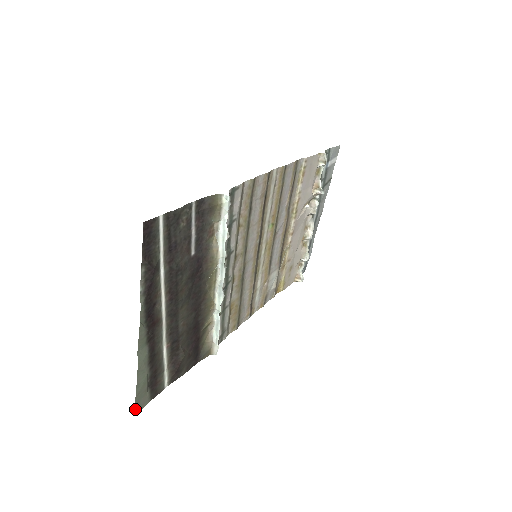
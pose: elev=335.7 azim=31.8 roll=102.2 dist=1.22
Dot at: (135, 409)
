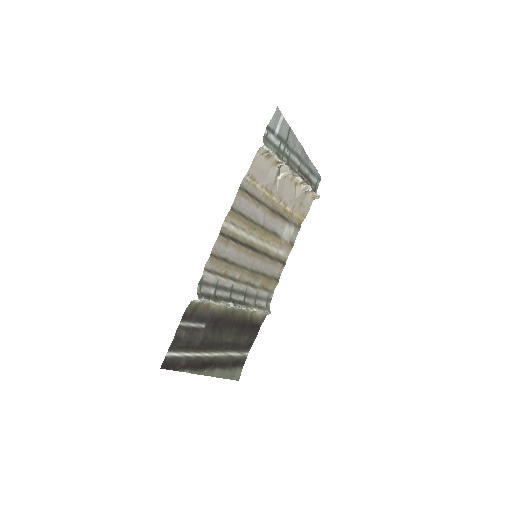
Dot at: occluded
